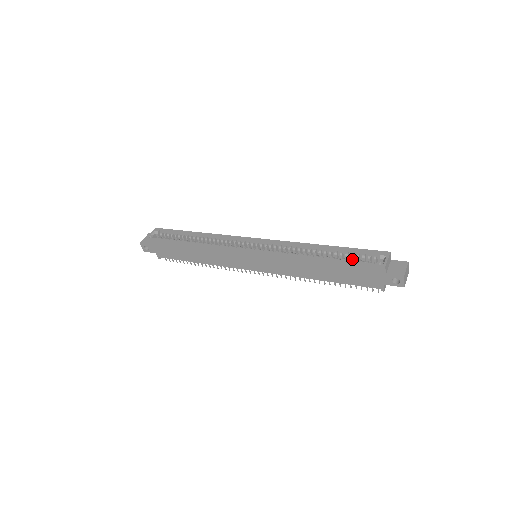
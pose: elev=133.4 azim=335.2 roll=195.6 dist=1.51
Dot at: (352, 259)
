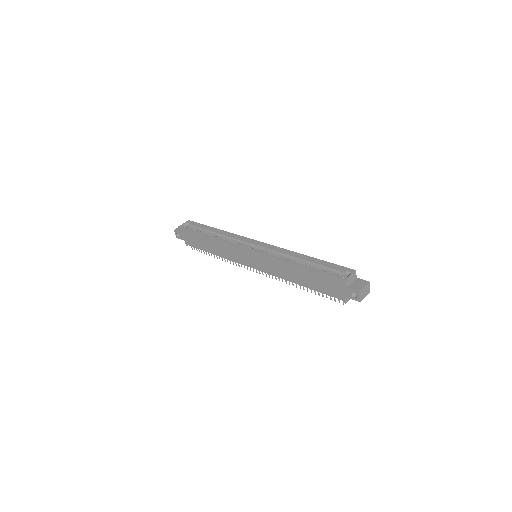
Dot at: occluded
